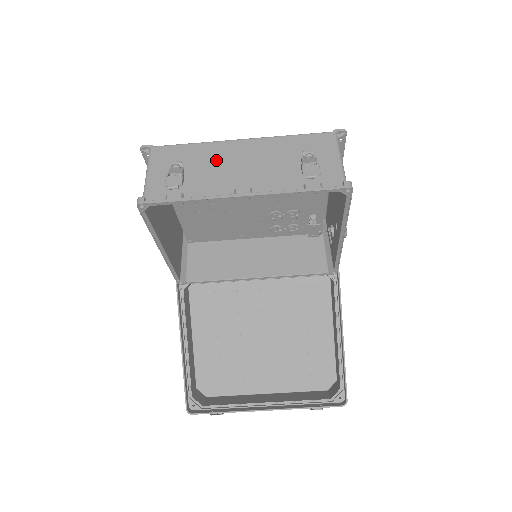
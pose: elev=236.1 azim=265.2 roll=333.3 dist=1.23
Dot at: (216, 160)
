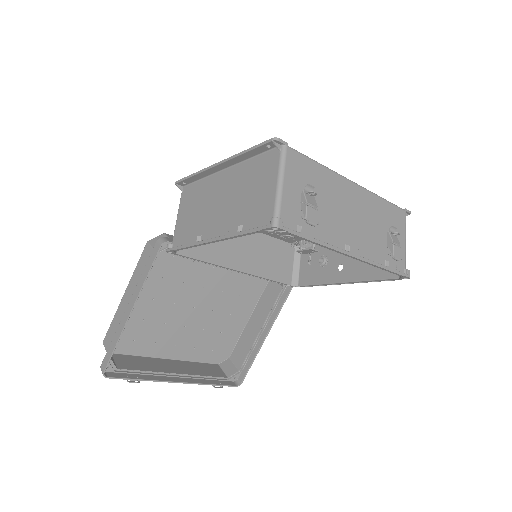
Dot at: (336, 199)
